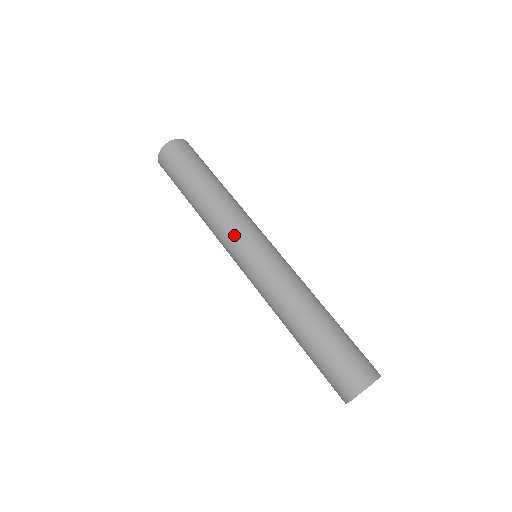
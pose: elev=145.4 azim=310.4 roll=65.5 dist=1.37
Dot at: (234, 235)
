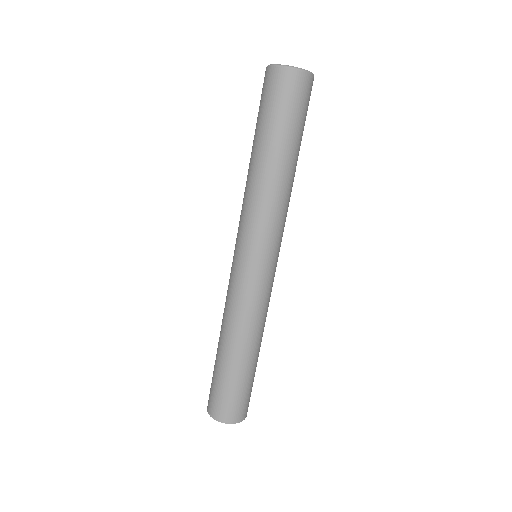
Dot at: (243, 229)
